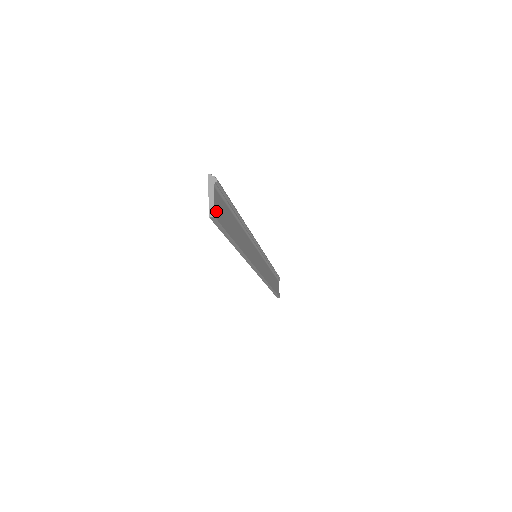
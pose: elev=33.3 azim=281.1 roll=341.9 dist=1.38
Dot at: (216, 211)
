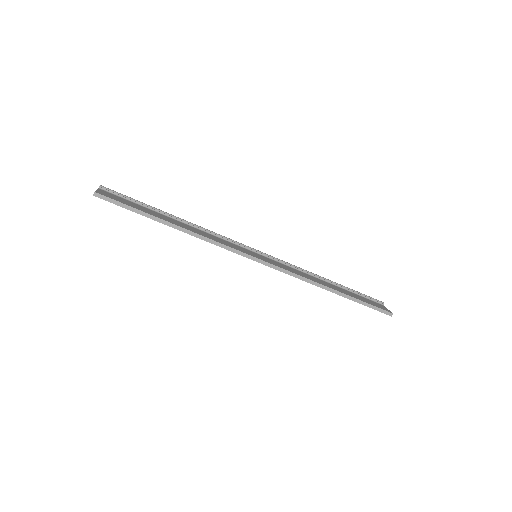
Dot at: (101, 193)
